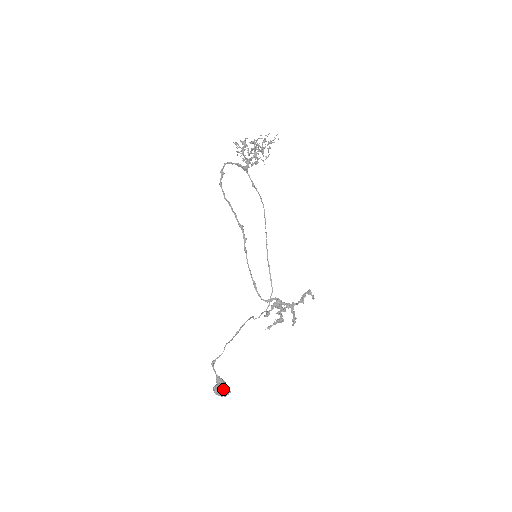
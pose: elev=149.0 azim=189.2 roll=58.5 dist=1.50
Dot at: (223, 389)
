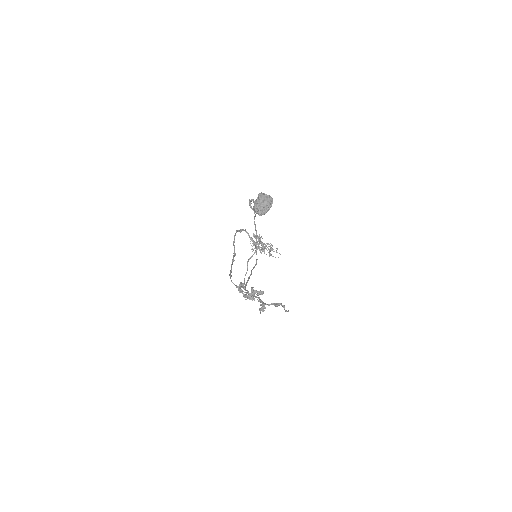
Dot at: (272, 199)
